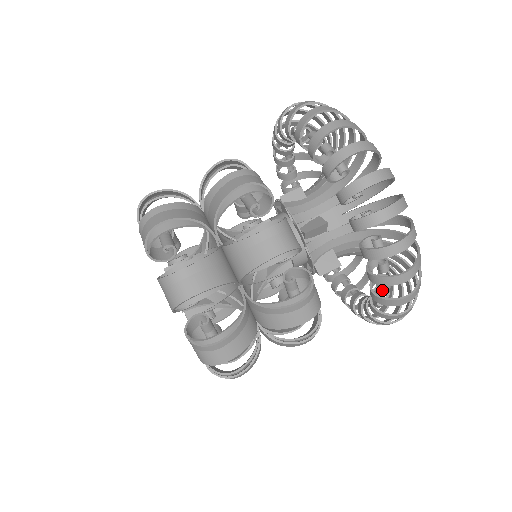
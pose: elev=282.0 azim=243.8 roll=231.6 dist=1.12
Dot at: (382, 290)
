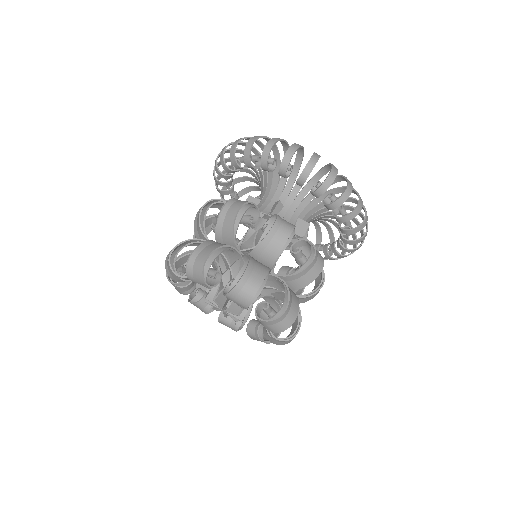
Dot at: (329, 244)
